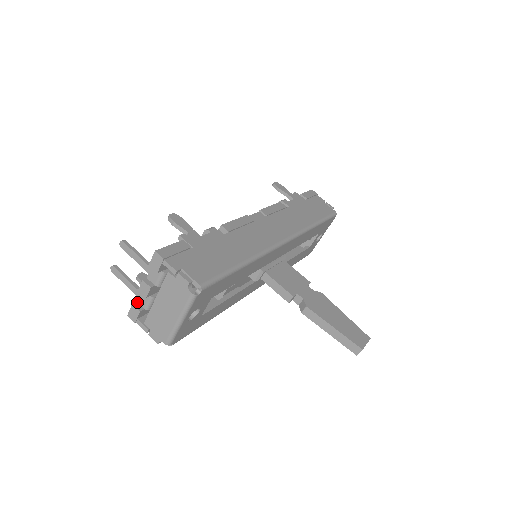
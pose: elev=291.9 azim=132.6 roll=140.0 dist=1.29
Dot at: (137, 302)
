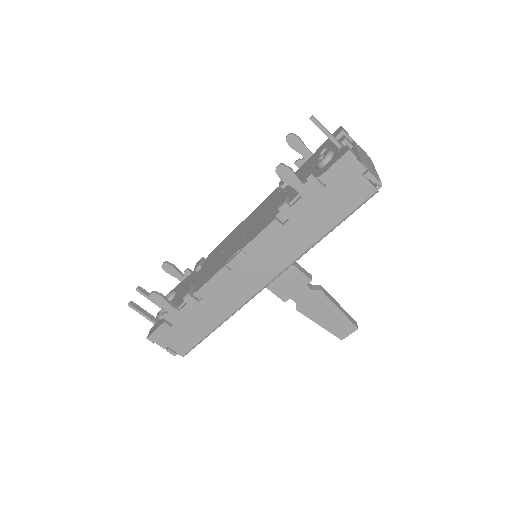
Dot at: occluded
